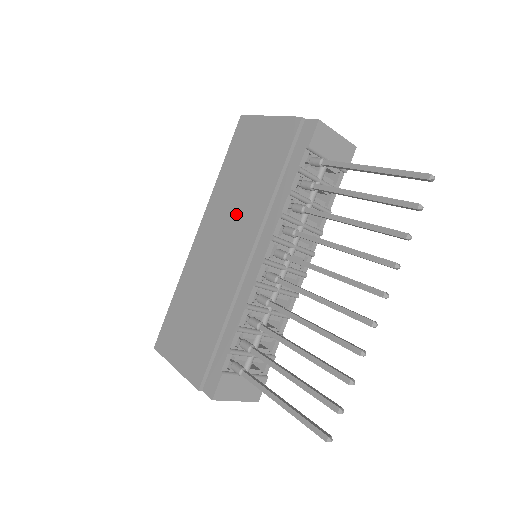
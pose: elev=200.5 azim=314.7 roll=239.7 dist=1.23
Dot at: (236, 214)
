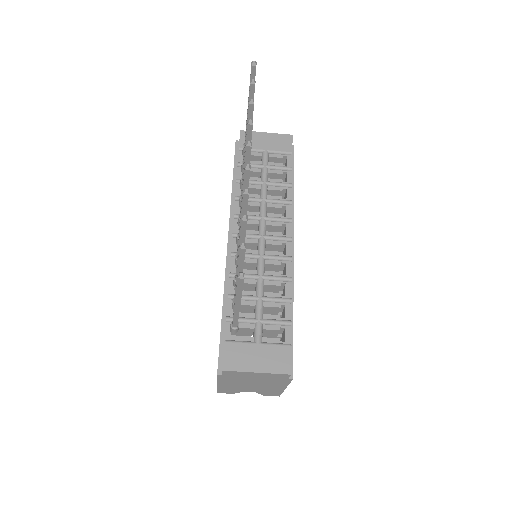
Dot at: occluded
